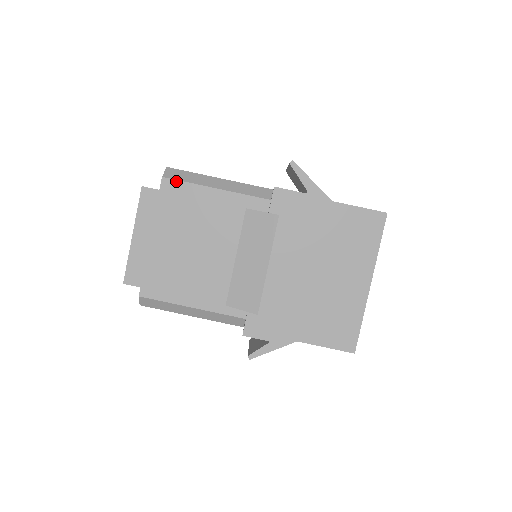
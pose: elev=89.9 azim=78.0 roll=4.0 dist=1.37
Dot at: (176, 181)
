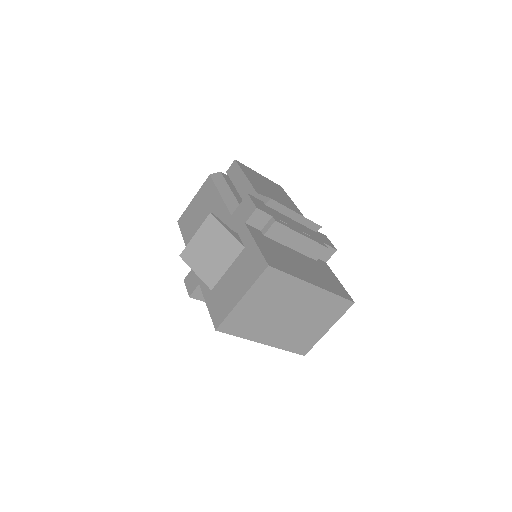
Dot at: occluded
